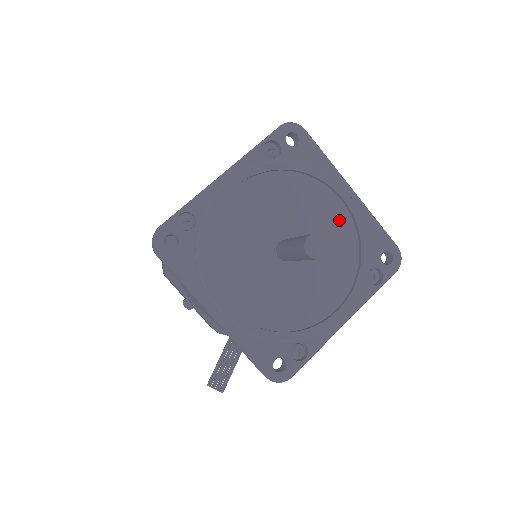
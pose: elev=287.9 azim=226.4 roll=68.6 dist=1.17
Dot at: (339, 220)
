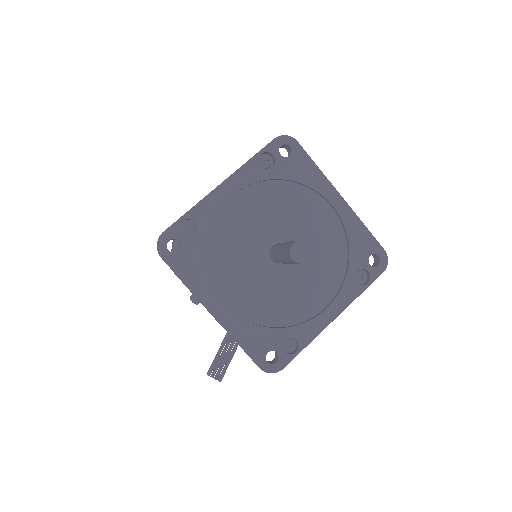
Dot at: (329, 225)
